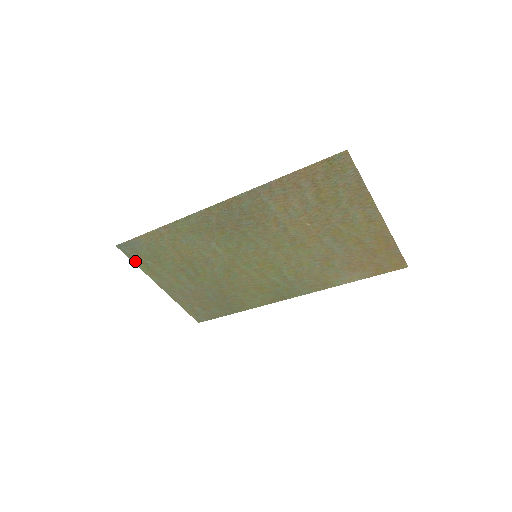
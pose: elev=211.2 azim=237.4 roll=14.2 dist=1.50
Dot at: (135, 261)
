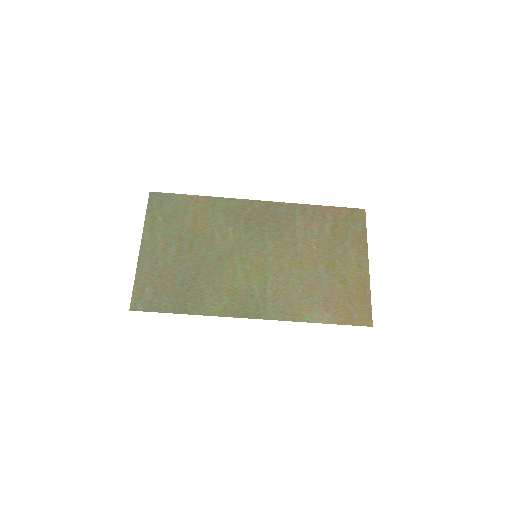
Dot at: (149, 212)
